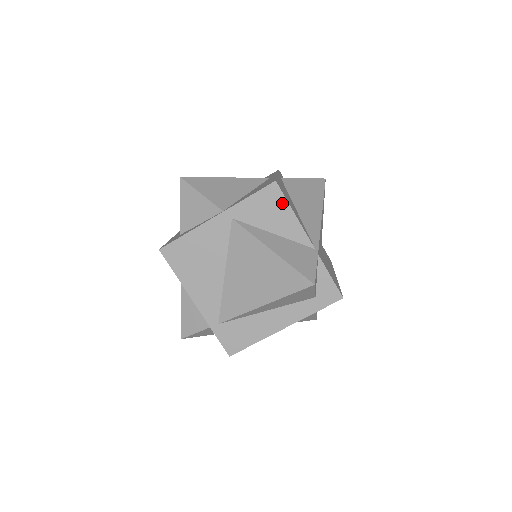
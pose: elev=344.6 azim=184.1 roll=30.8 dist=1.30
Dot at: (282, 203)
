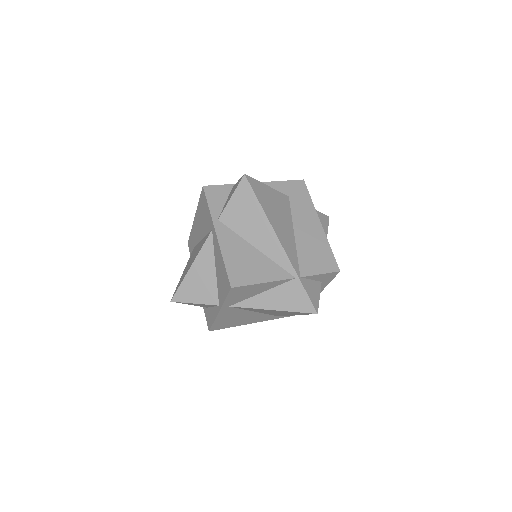
Dot at: (248, 287)
